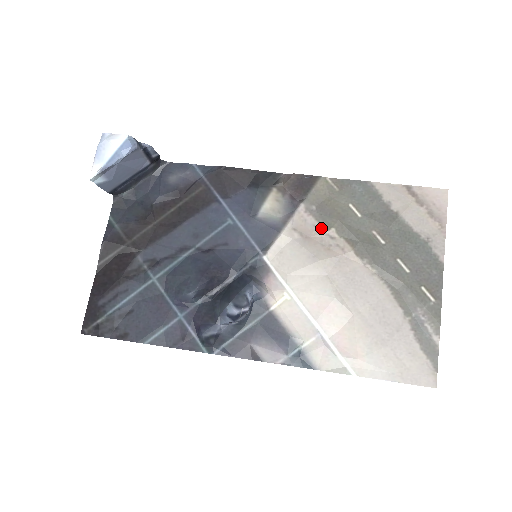
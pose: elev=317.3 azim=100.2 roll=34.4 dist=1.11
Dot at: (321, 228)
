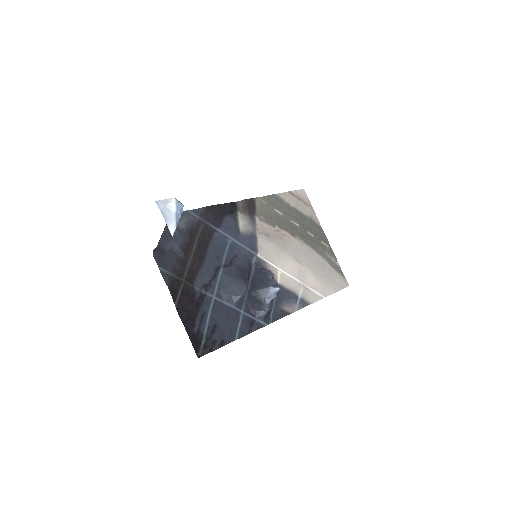
Dot at: (271, 228)
